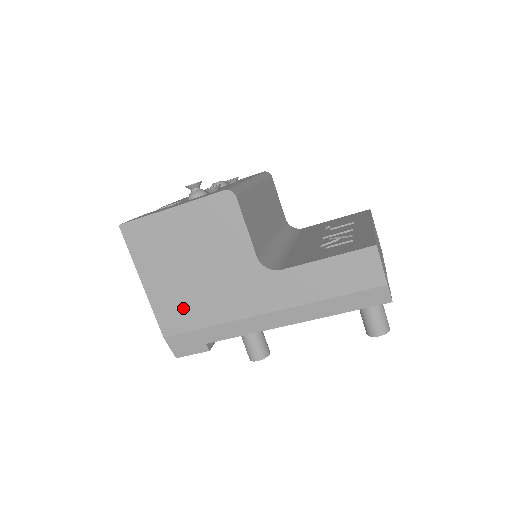
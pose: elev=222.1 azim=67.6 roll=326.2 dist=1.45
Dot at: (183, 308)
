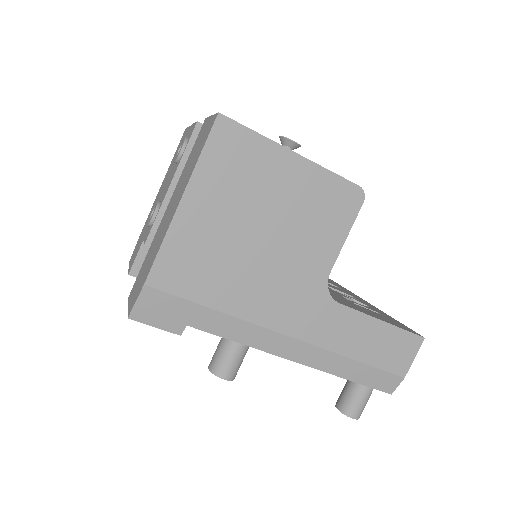
Dot at: (204, 267)
